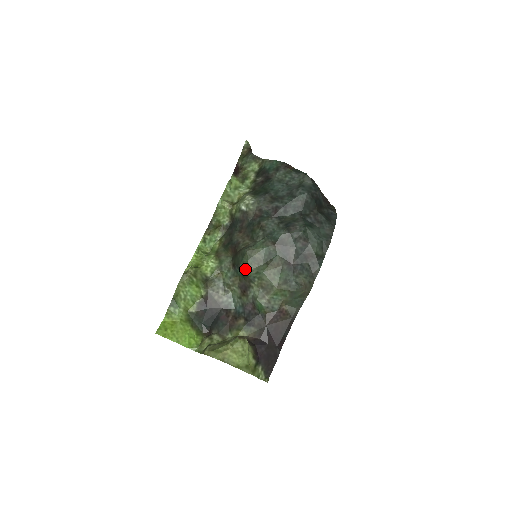
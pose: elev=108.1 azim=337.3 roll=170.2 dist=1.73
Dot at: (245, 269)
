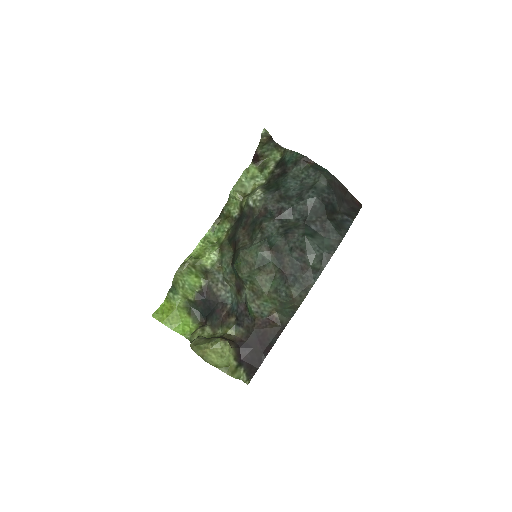
Dot at: (238, 270)
